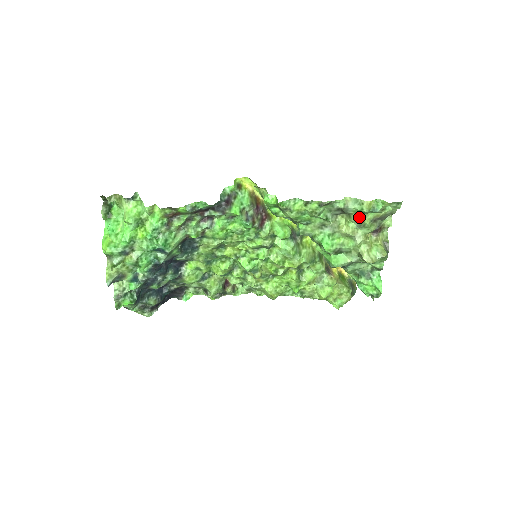
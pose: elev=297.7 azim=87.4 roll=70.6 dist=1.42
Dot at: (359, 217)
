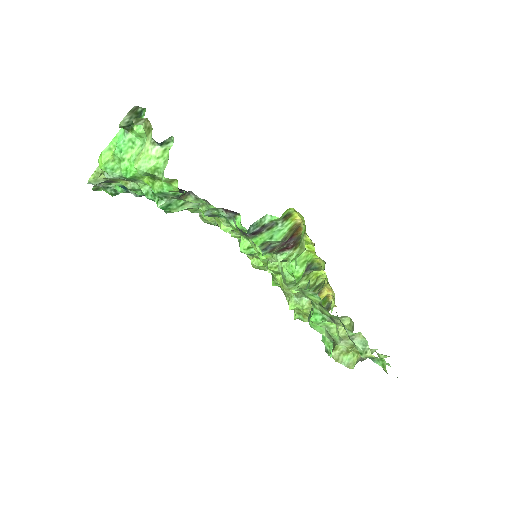
Dot at: occluded
